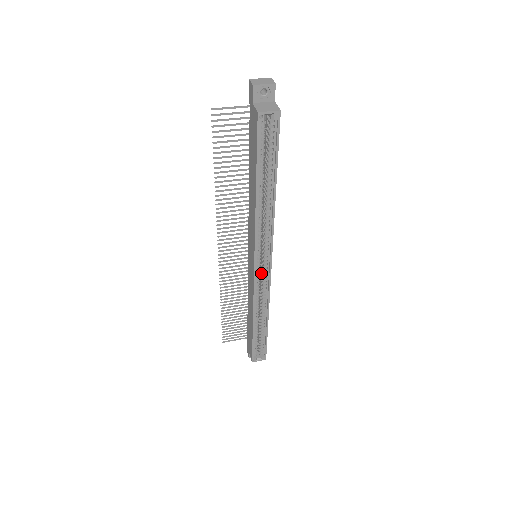
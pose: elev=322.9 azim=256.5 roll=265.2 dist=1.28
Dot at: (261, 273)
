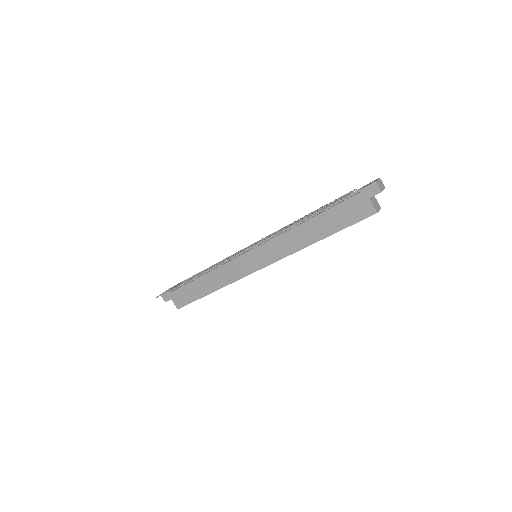
Dot at: occluded
